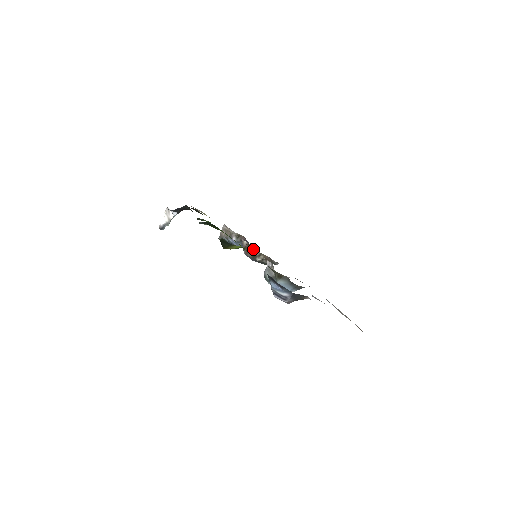
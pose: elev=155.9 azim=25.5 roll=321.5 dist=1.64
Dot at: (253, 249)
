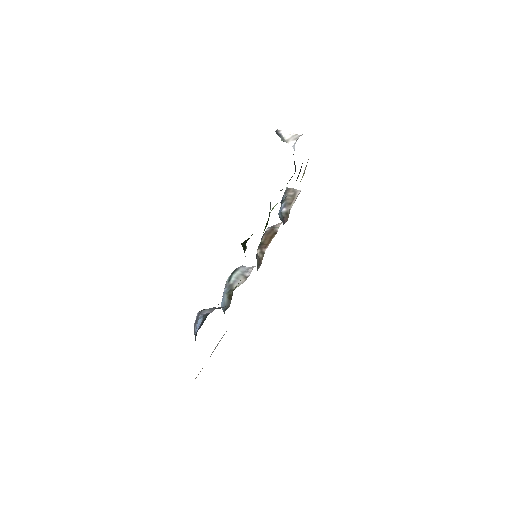
Dot at: (270, 242)
